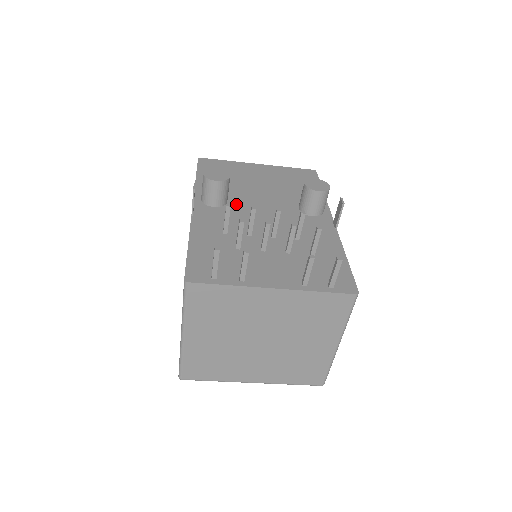
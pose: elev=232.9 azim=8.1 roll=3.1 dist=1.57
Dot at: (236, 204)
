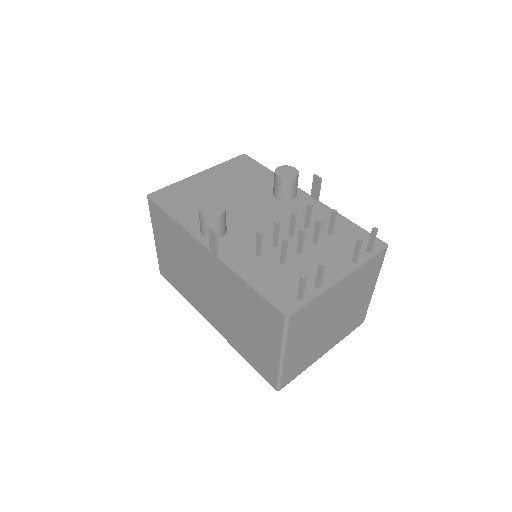
Dot at: (233, 224)
